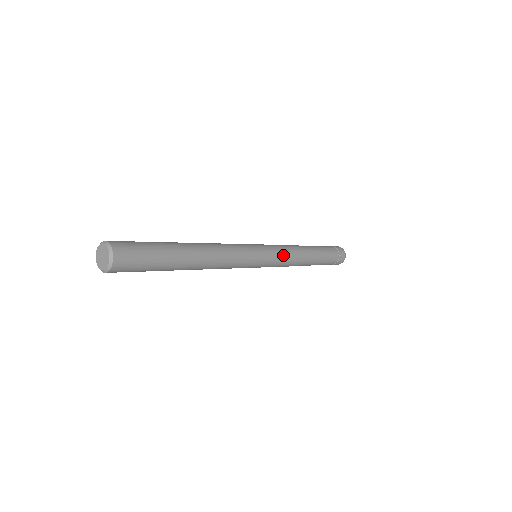
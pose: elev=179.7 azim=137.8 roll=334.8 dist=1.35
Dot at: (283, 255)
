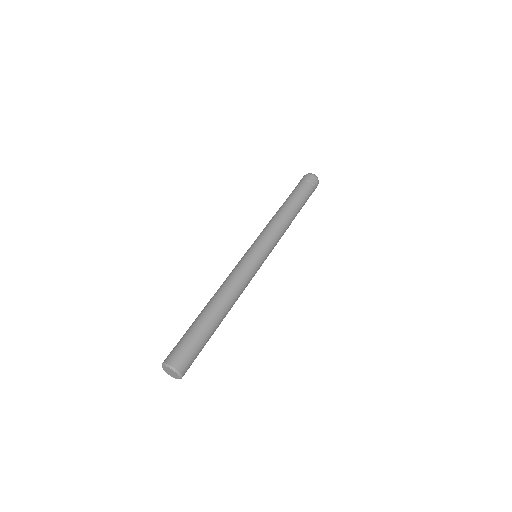
Dot at: (273, 237)
